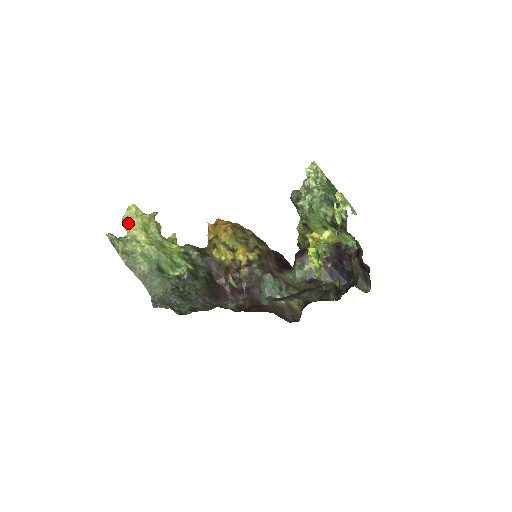
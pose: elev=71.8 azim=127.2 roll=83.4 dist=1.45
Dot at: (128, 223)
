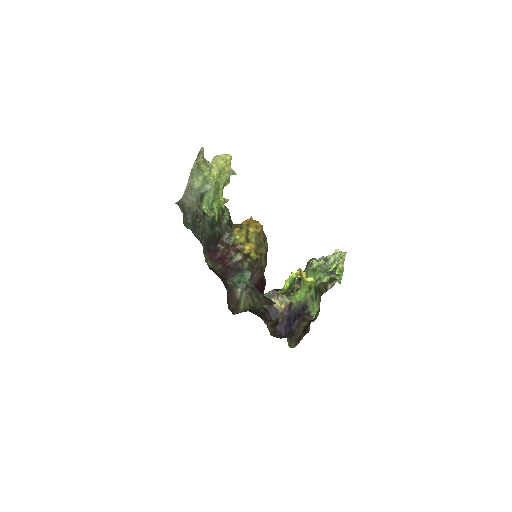
Dot at: (217, 159)
